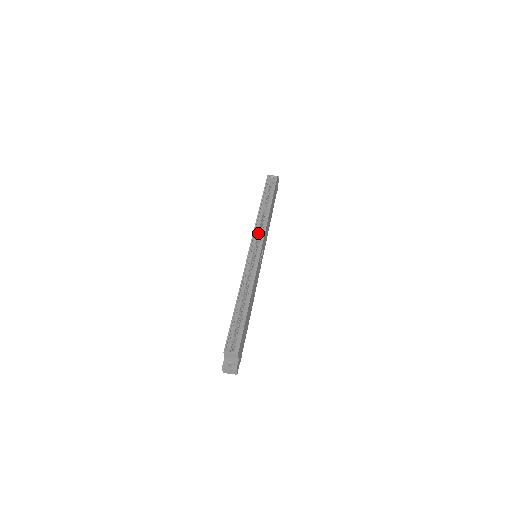
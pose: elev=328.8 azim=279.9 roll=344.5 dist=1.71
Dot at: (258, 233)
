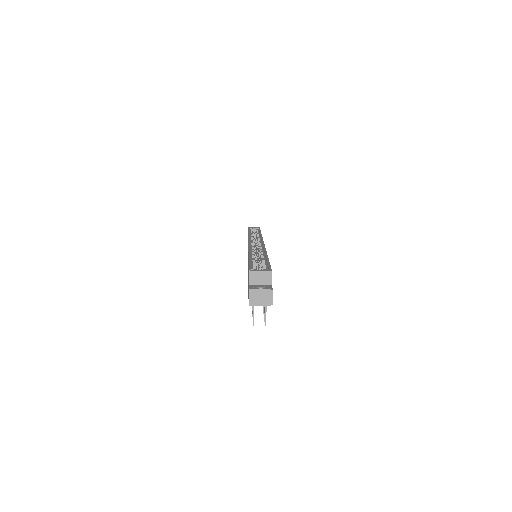
Dot at: occluded
